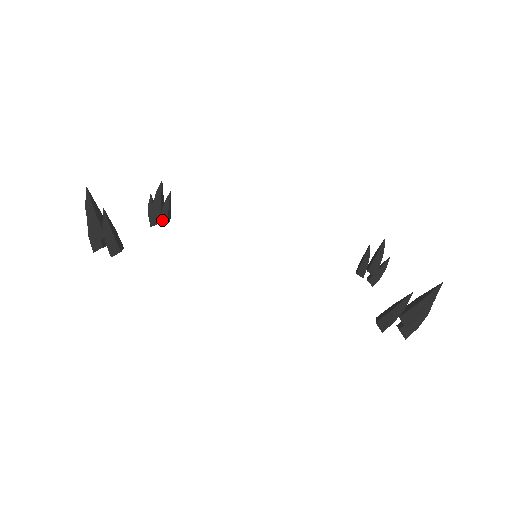
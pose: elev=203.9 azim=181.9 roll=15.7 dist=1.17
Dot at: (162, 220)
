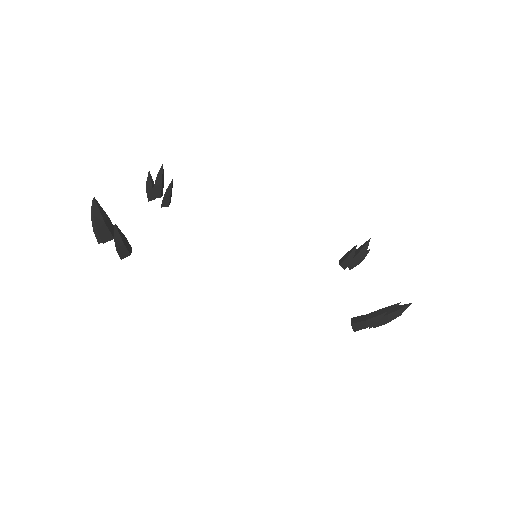
Dot at: (163, 204)
